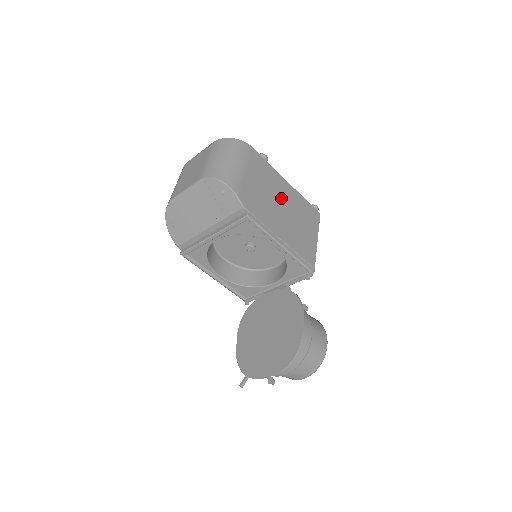
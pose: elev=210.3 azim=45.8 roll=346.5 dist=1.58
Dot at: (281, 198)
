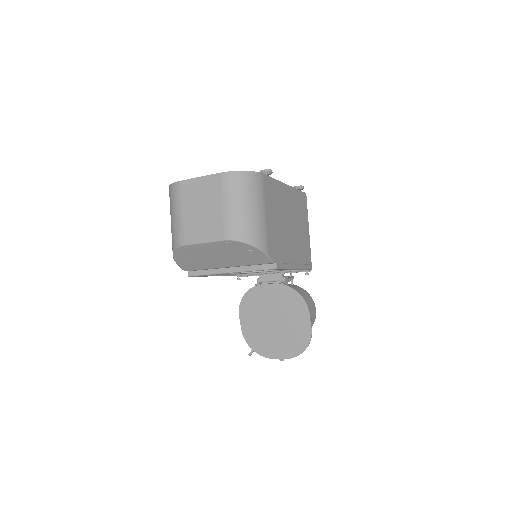
Dot at: (287, 213)
